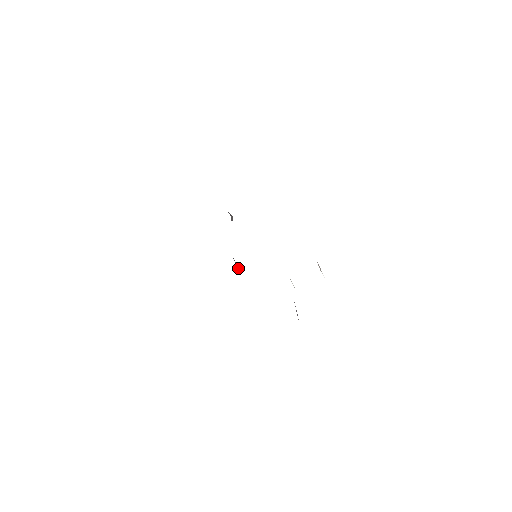
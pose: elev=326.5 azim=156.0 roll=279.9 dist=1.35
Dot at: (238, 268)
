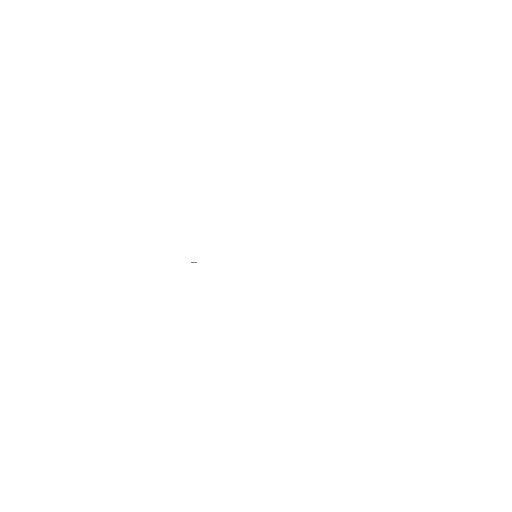
Dot at: occluded
